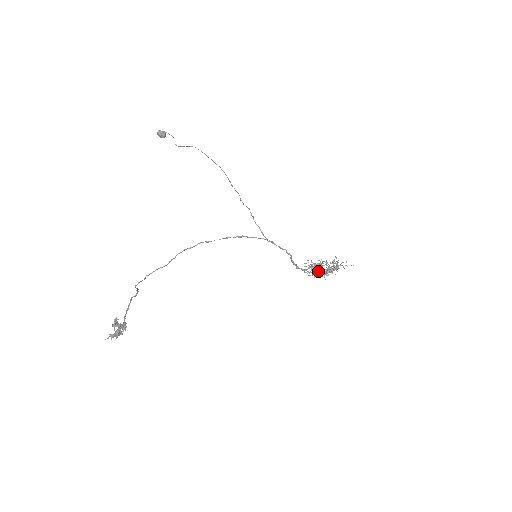
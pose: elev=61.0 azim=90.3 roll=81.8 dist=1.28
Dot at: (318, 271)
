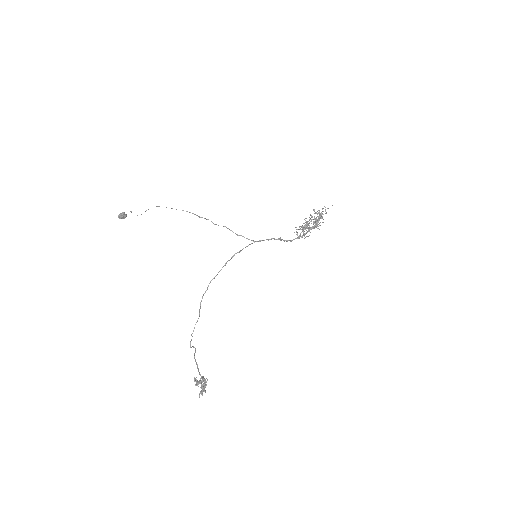
Dot at: (309, 230)
